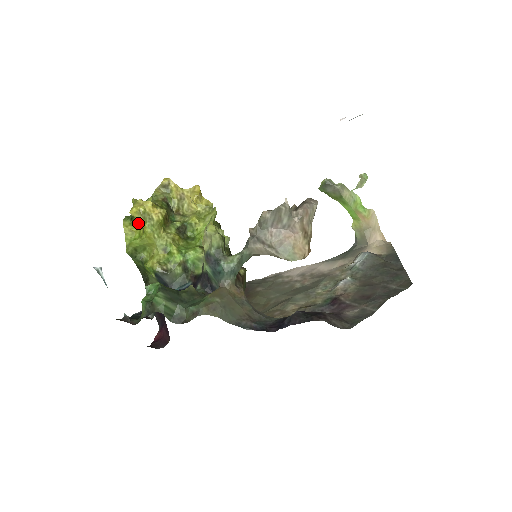
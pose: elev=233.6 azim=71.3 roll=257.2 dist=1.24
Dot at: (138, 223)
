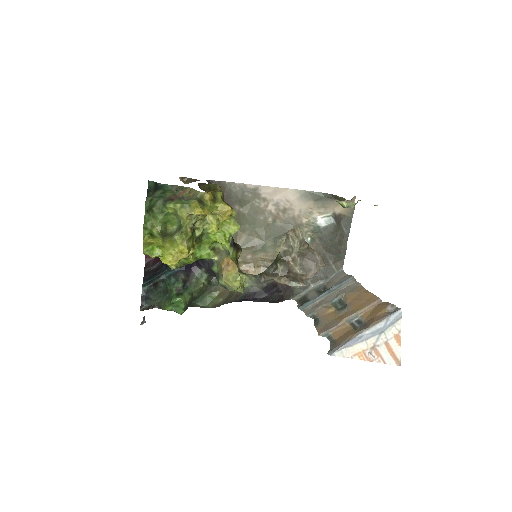
Dot at: (160, 243)
